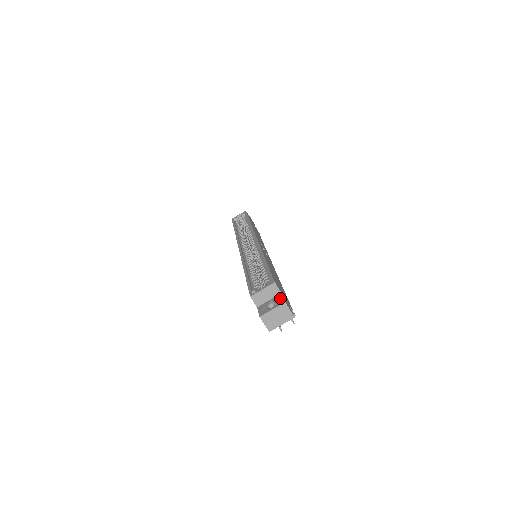
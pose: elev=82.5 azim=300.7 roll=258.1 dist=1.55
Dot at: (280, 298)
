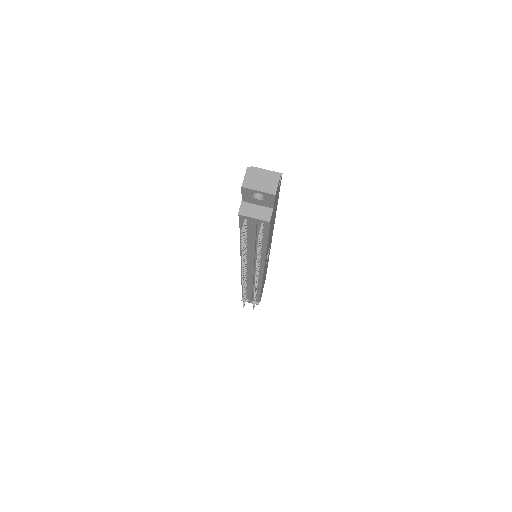
Dot at: occluded
